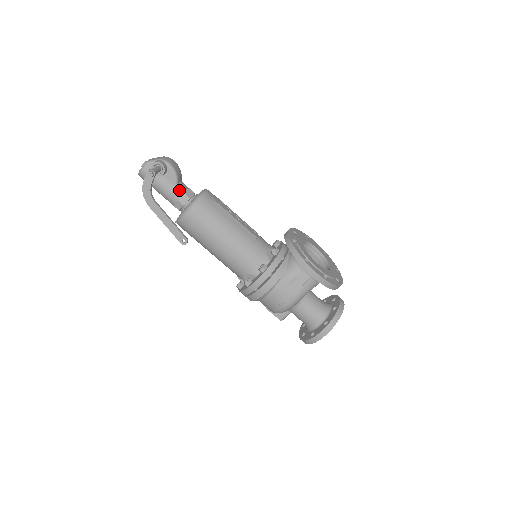
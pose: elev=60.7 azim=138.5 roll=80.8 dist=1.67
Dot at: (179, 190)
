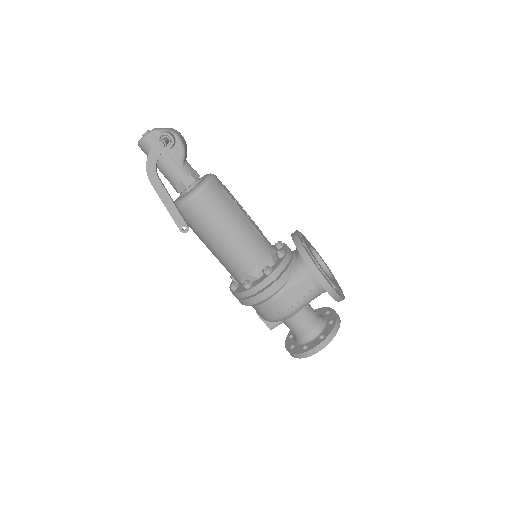
Dot at: (184, 169)
